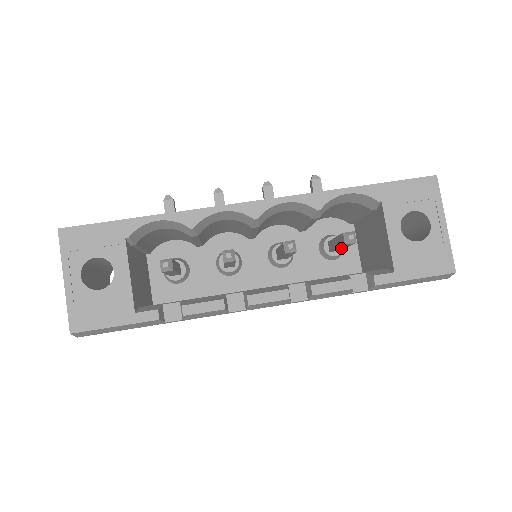
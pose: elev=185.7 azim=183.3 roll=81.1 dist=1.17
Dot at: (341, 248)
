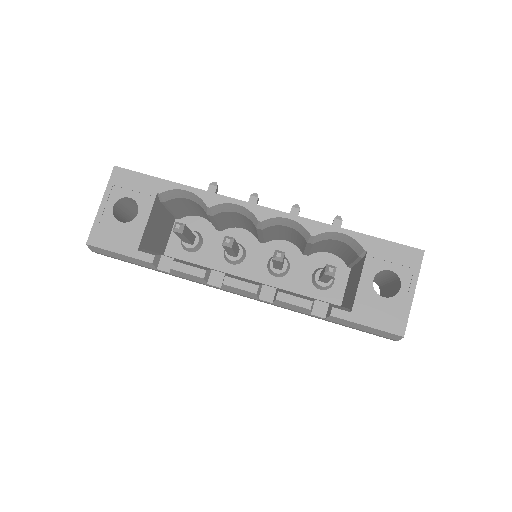
Dot at: (326, 279)
